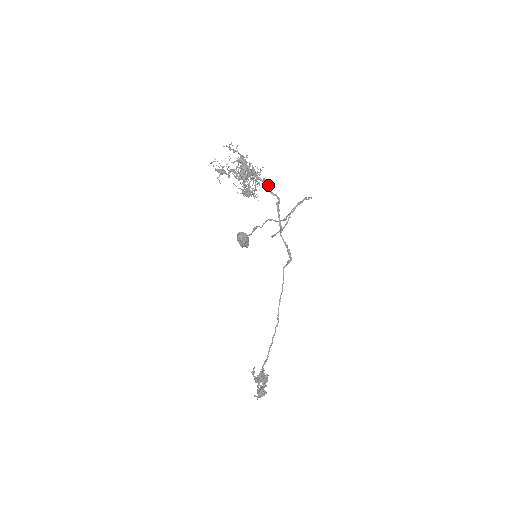
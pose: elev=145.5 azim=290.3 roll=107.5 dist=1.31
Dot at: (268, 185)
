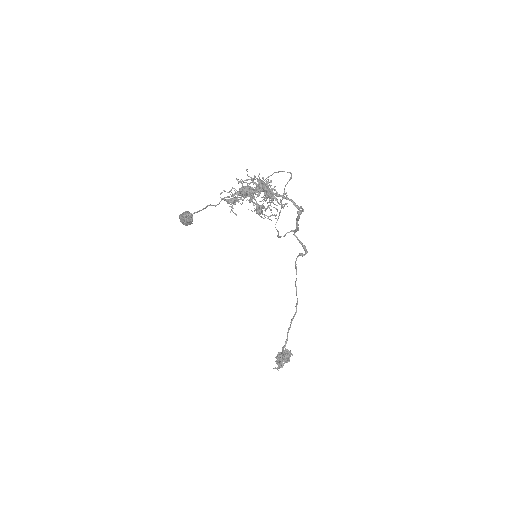
Dot at: (291, 200)
